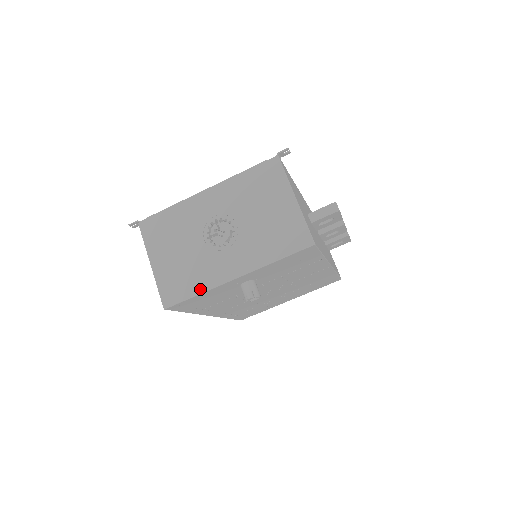
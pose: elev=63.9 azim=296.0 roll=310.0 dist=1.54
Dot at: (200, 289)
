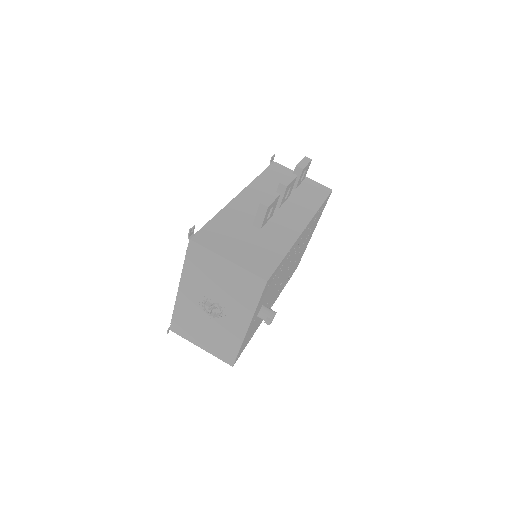
Dot at: (237, 346)
